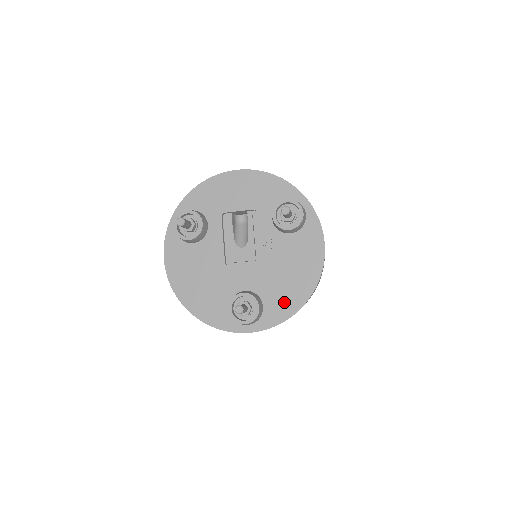
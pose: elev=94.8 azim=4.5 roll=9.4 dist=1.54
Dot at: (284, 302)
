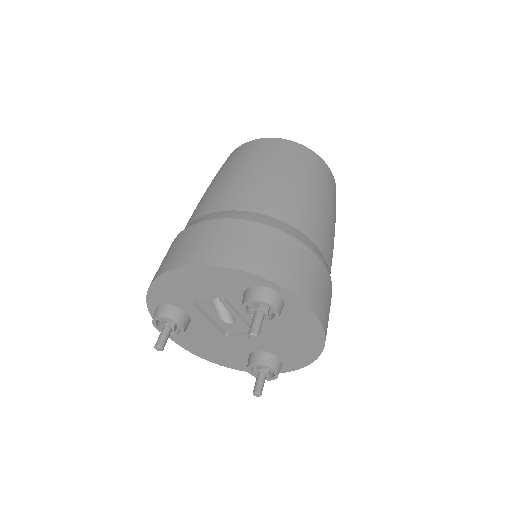
Dot at: (298, 356)
